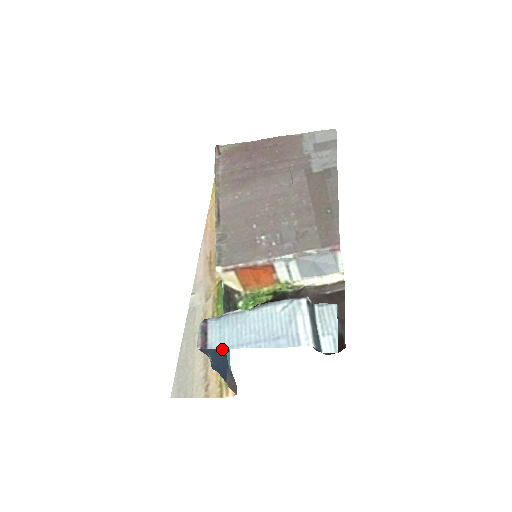
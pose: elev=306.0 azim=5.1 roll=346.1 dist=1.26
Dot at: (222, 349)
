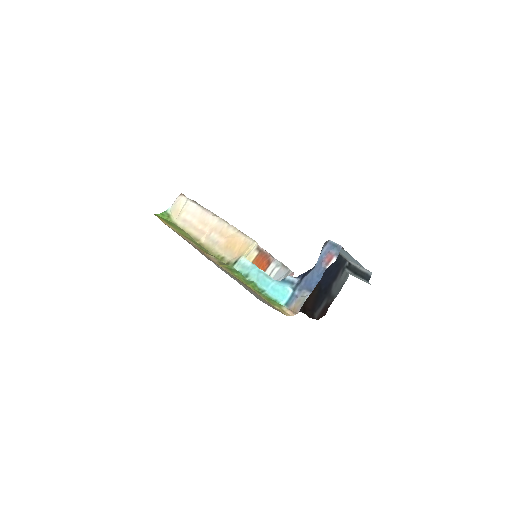
Dot at: (309, 272)
